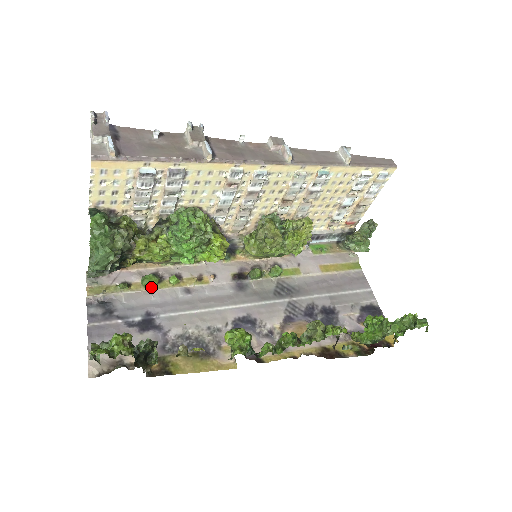
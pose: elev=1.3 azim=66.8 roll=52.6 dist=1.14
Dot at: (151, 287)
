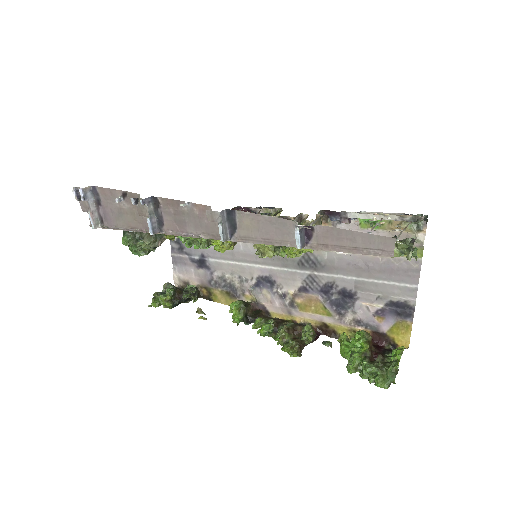
Dot at: occluded
